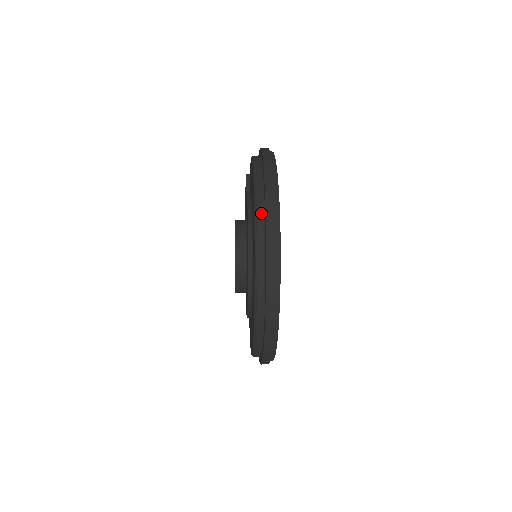
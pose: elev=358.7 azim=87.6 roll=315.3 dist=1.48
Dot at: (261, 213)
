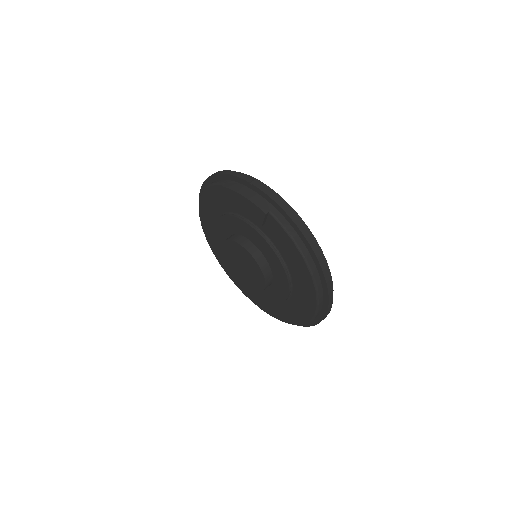
Dot at: occluded
